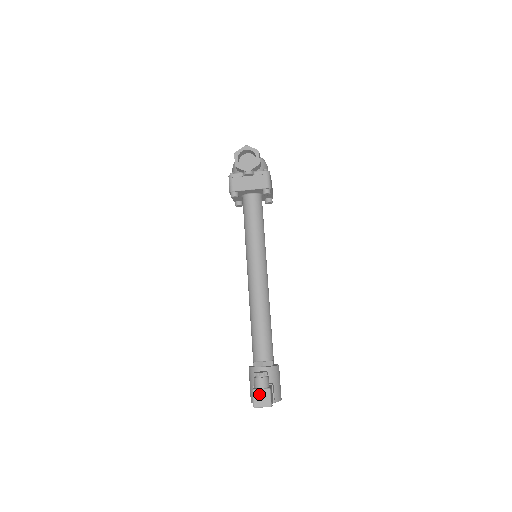
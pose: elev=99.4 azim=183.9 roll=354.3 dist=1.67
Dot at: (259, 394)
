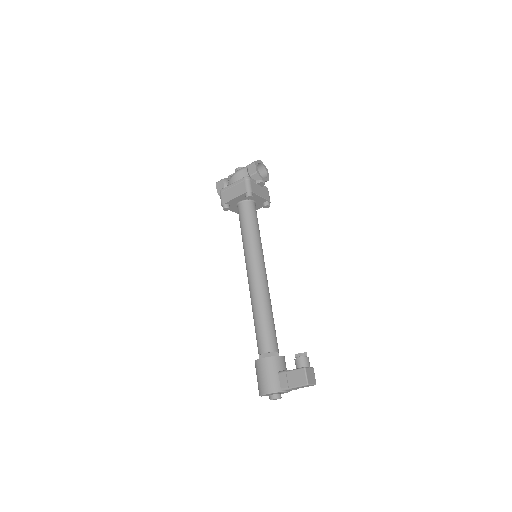
Dot at: (309, 372)
